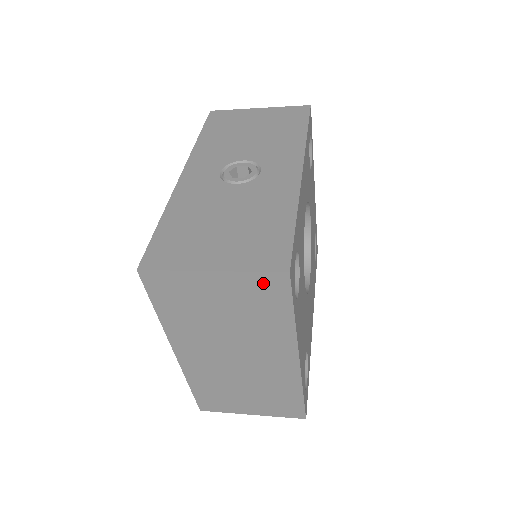
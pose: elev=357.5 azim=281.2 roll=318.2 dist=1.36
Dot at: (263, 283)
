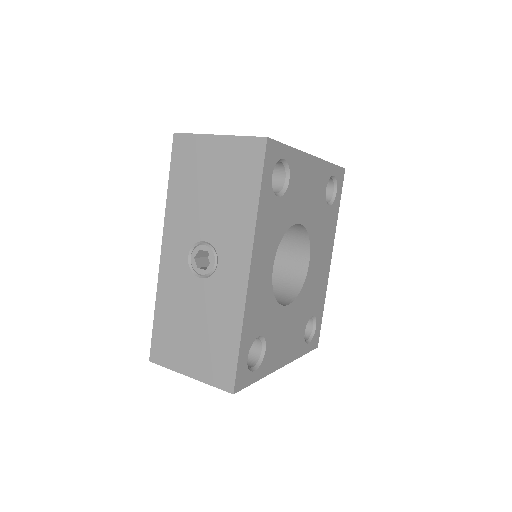
Dot at: occluded
